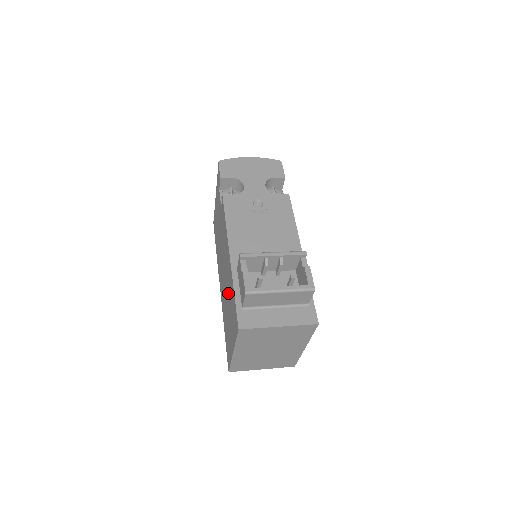
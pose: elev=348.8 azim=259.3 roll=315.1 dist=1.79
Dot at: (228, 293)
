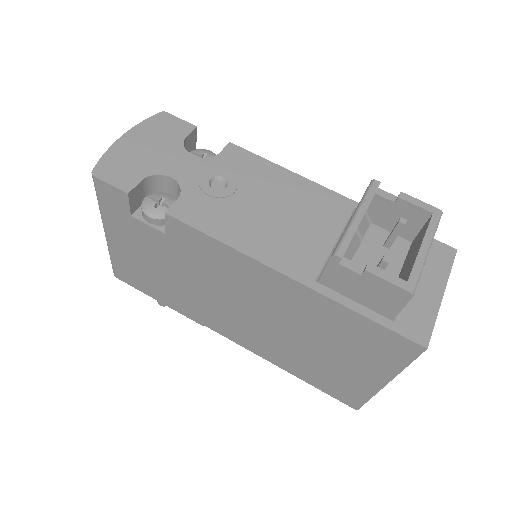
Dot at: (305, 328)
